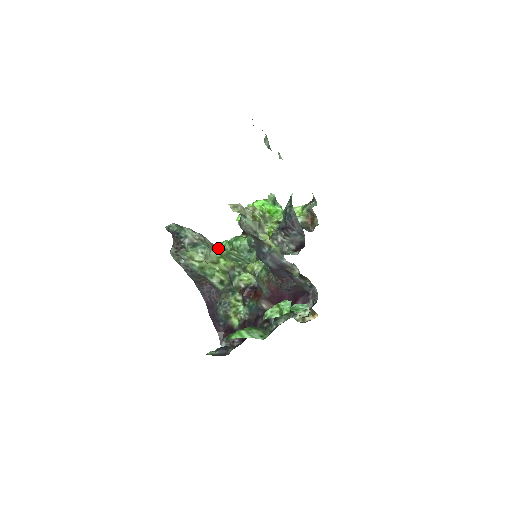
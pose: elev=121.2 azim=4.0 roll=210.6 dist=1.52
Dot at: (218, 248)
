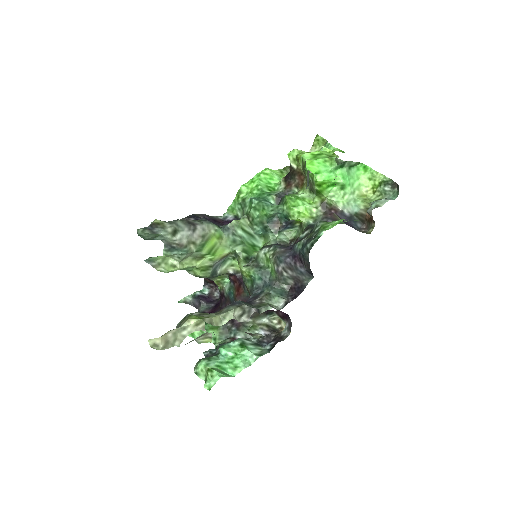
Dot at: (212, 238)
